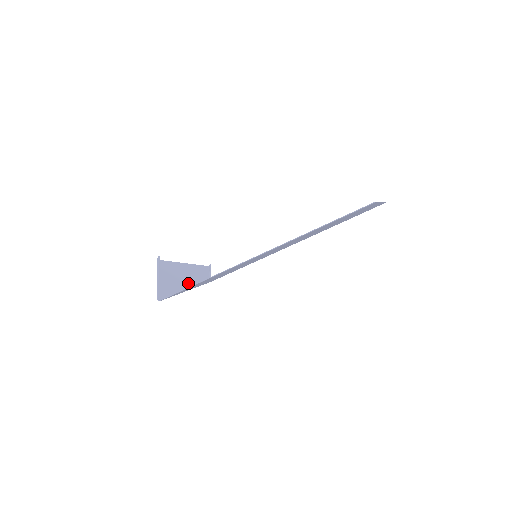
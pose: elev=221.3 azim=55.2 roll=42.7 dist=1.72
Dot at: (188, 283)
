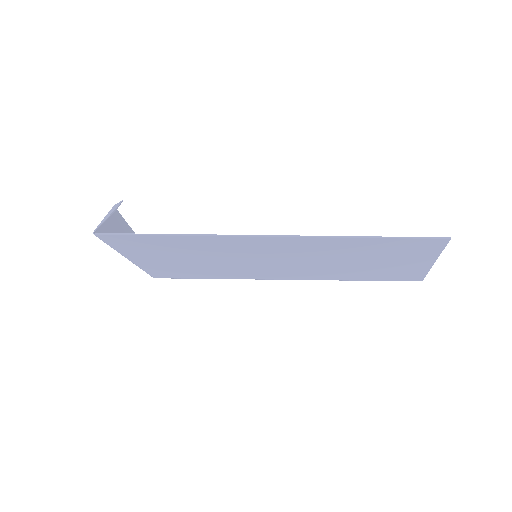
Dot at: occluded
